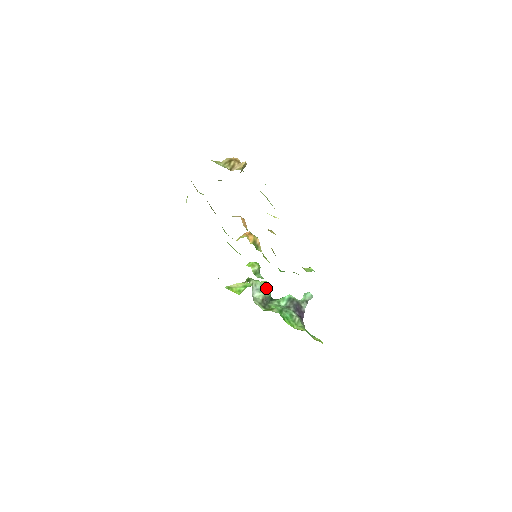
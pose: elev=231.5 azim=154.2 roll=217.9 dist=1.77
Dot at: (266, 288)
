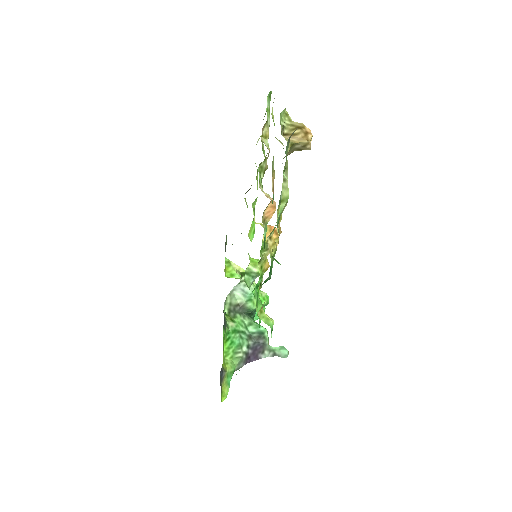
Dot at: occluded
